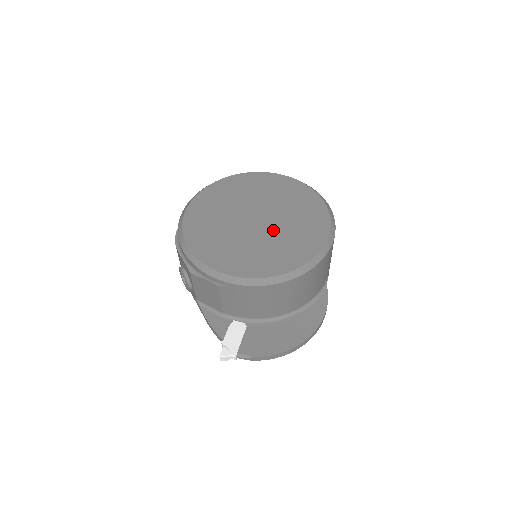
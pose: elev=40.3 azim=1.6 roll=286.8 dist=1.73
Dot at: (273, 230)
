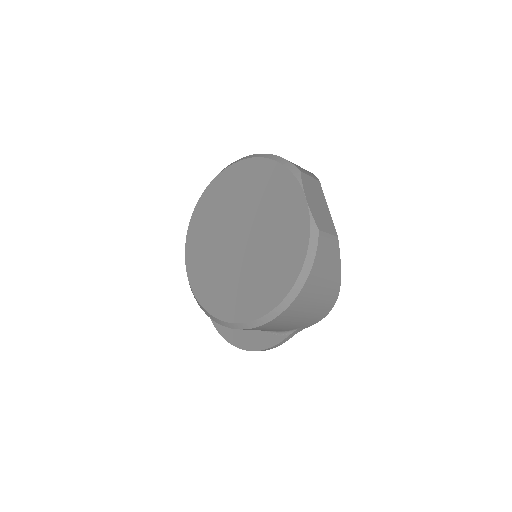
Dot at: (236, 264)
